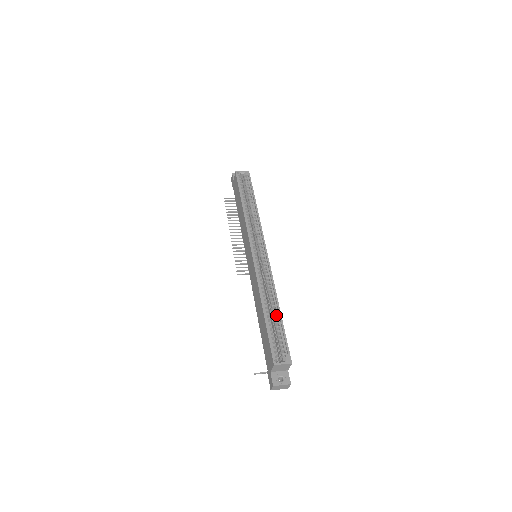
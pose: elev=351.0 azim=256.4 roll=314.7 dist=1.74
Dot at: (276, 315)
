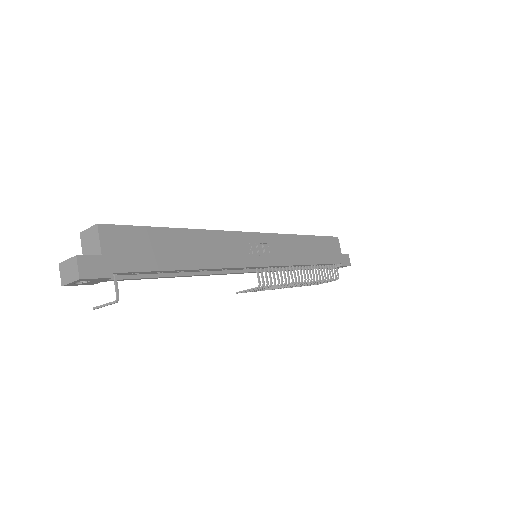
Dot at: occluded
